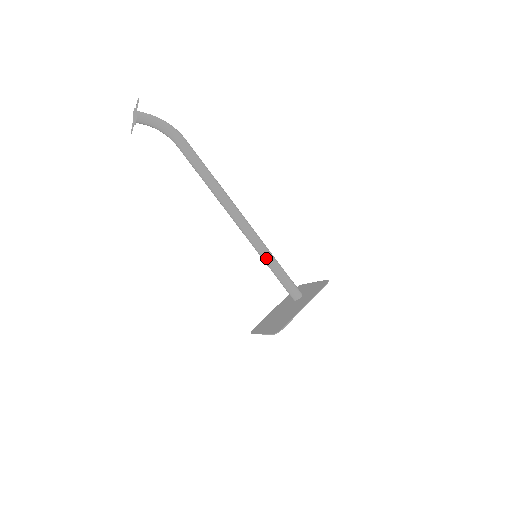
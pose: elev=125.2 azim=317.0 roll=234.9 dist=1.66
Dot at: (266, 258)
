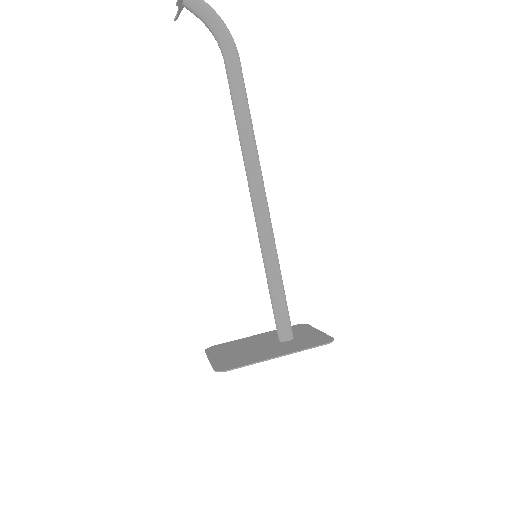
Dot at: (267, 265)
